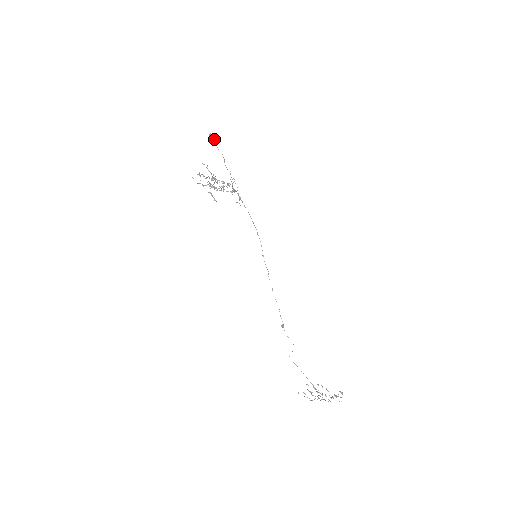
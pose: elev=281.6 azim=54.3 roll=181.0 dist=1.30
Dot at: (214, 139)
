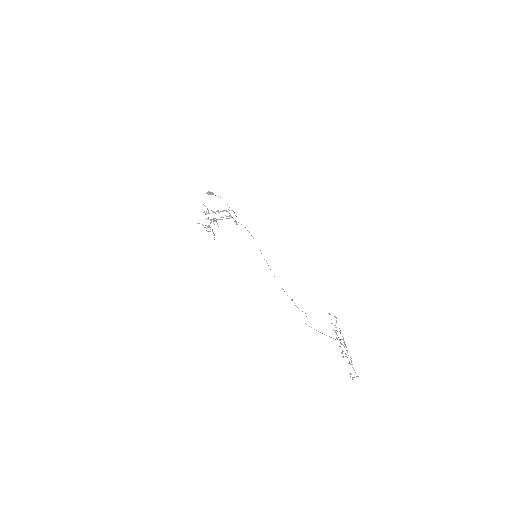
Dot at: (211, 193)
